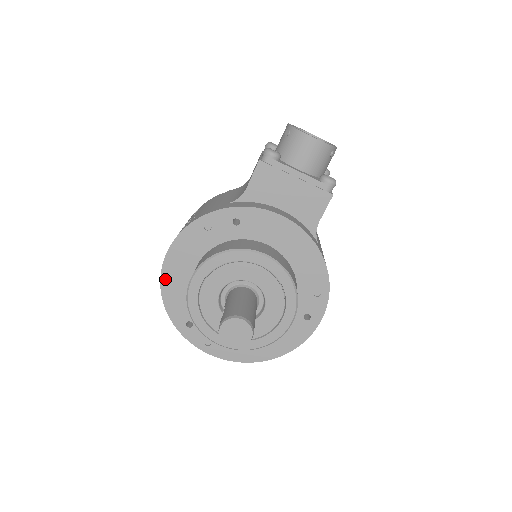
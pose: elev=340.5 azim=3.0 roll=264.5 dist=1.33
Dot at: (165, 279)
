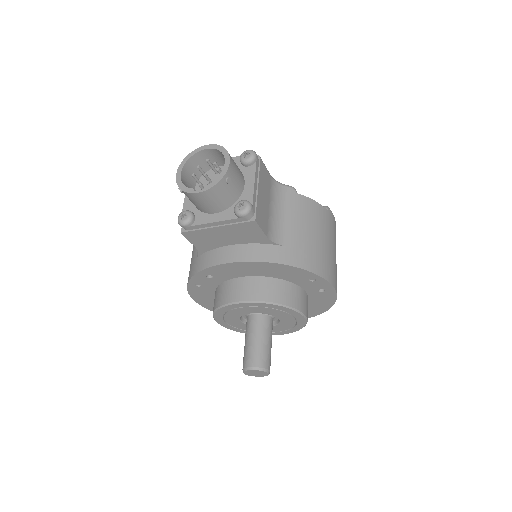
Dot at: (212, 309)
